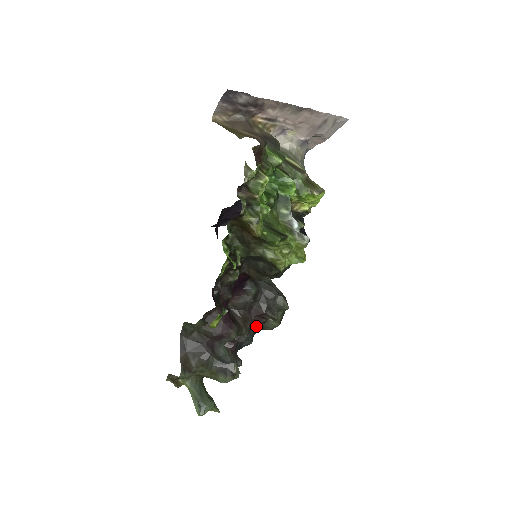
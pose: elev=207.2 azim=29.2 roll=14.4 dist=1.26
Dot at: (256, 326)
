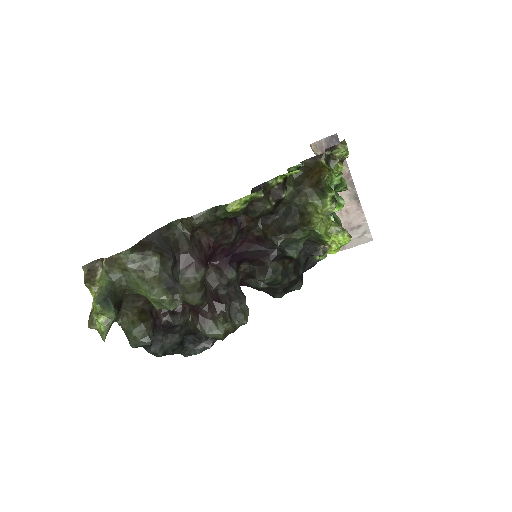
Dot at: (200, 318)
